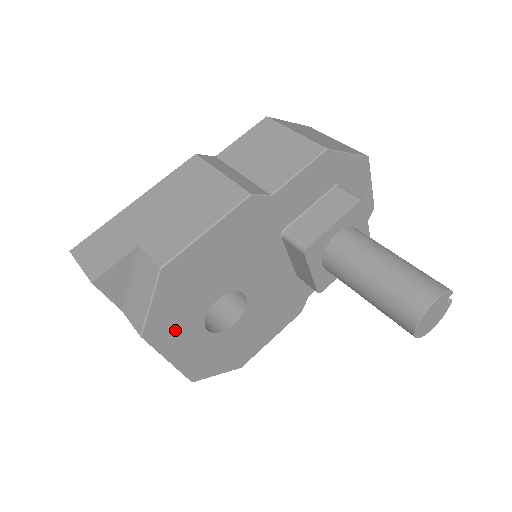
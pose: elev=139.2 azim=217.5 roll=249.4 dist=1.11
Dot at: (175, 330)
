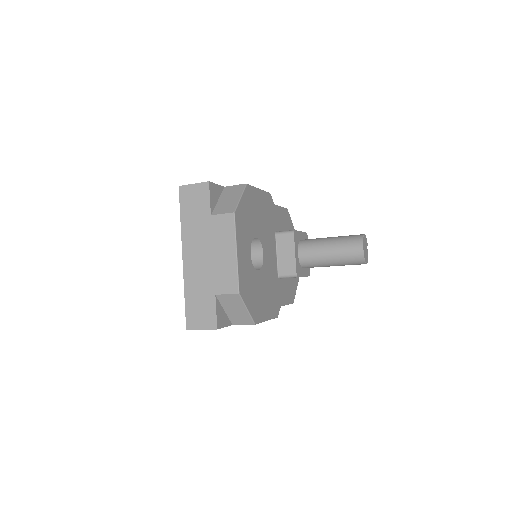
Dot at: (243, 231)
